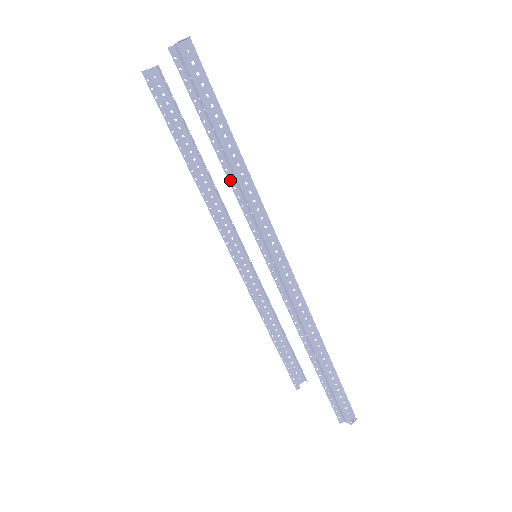
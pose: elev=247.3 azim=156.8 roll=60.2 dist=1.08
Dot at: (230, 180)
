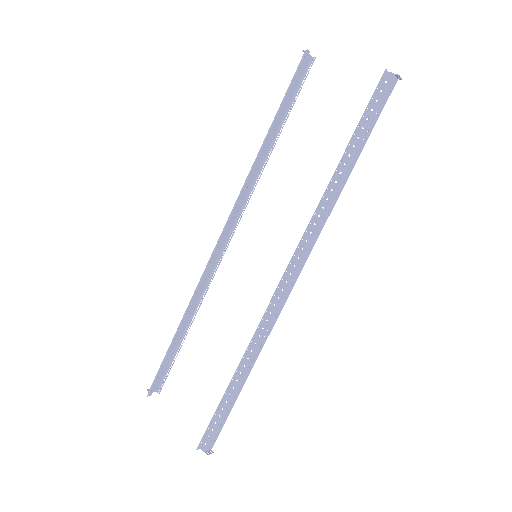
Dot at: (327, 189)
